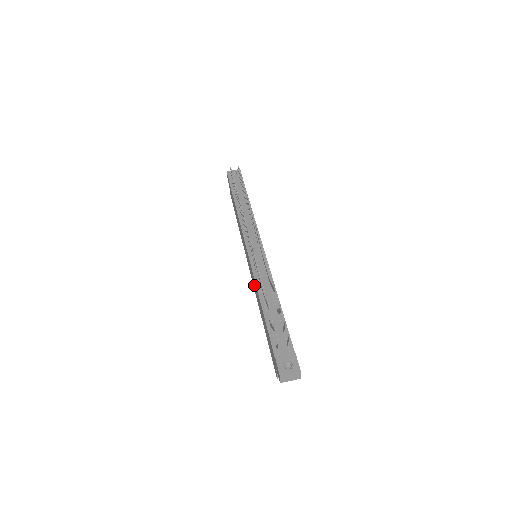
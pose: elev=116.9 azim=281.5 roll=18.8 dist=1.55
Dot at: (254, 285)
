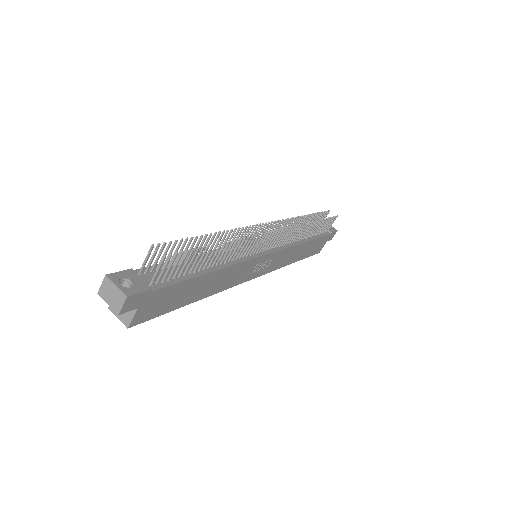
Dot at: occluded
